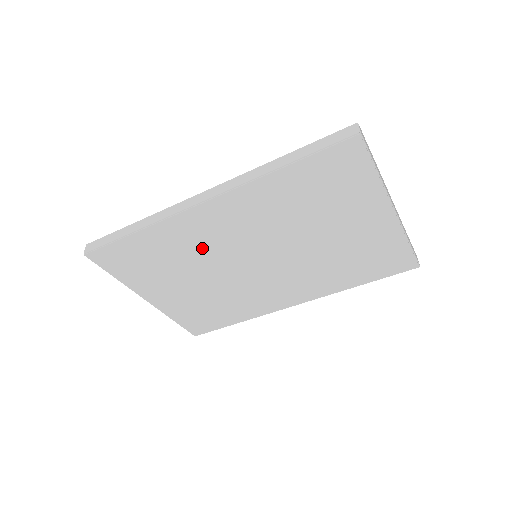
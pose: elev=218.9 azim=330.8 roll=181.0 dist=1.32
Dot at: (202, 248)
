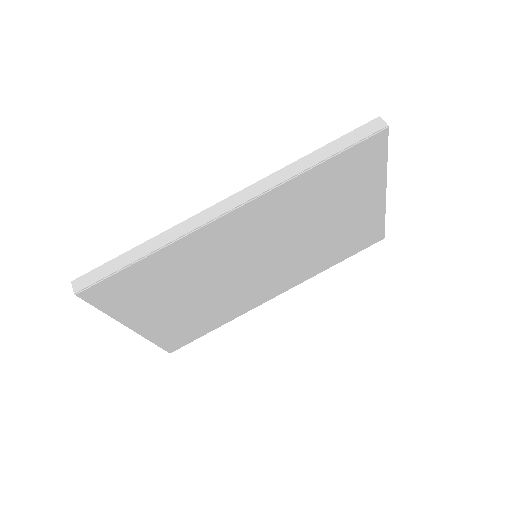
Dot at: (213, 259)
